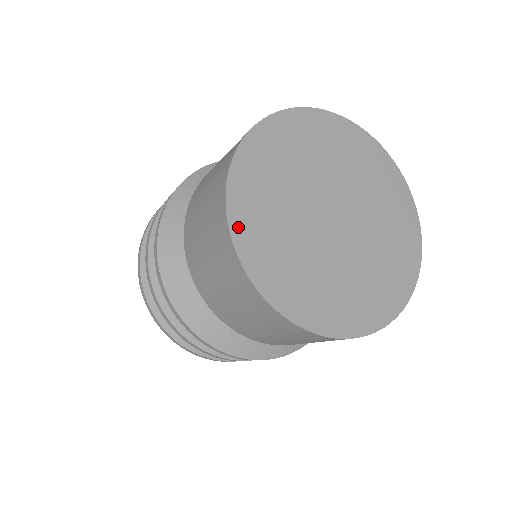
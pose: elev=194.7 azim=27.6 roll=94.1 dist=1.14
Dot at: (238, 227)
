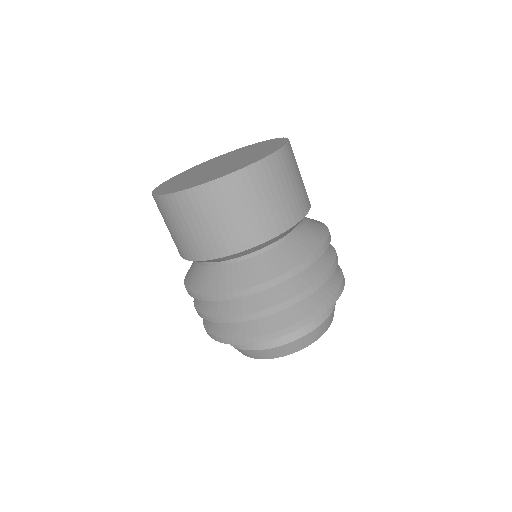
Dot at: (158, 192)
